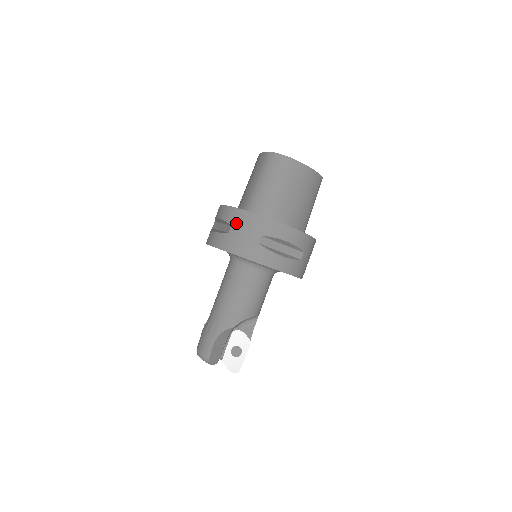
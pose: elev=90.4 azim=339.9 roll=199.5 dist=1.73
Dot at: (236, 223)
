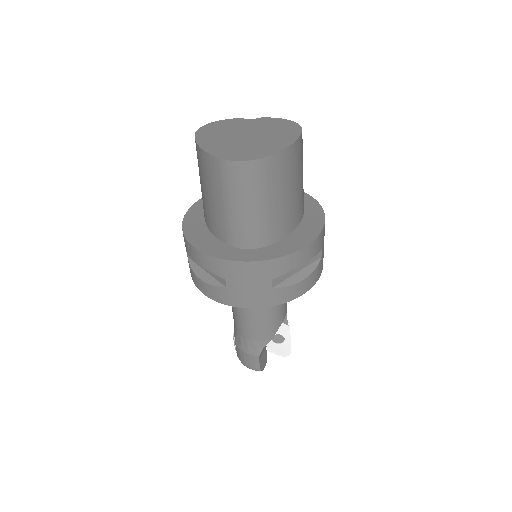
Dot at: (231, 277)
